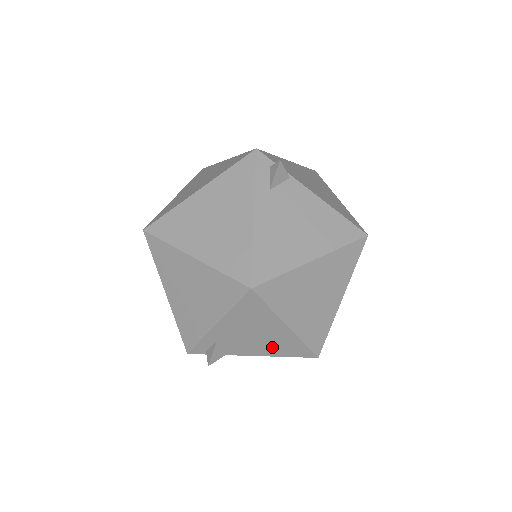
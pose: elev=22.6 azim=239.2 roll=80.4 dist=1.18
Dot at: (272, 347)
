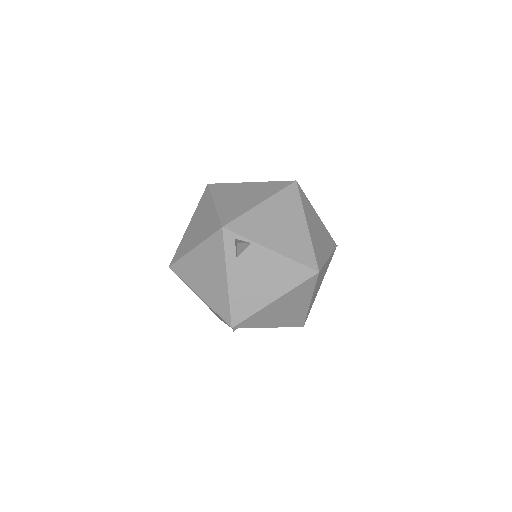
Dot at: occluded
